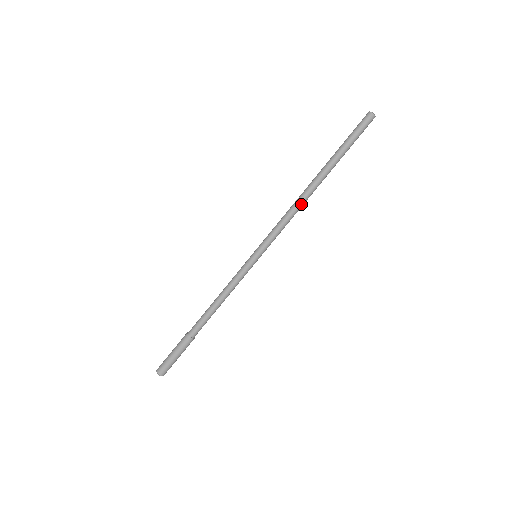
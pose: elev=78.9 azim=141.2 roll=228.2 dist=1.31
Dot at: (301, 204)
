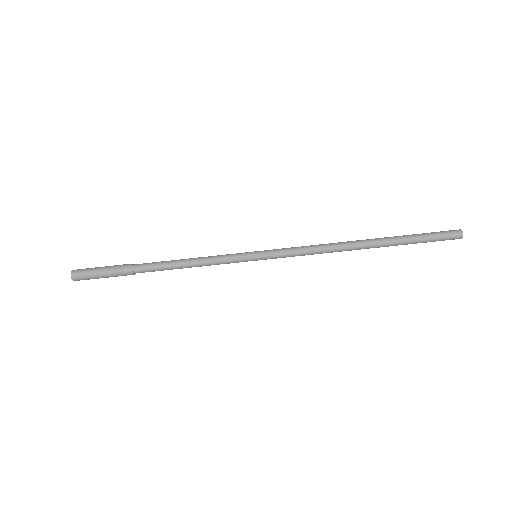
Dot at: occluded
